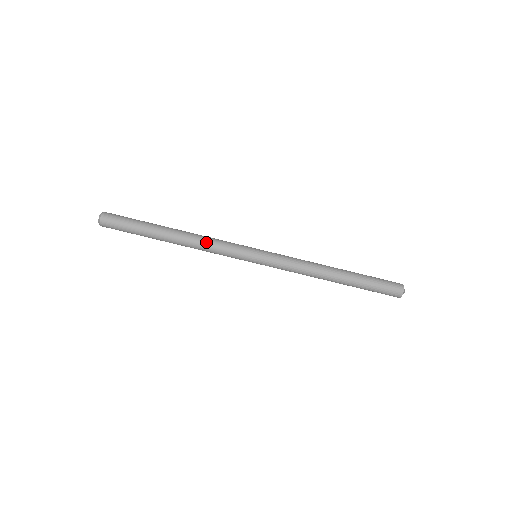
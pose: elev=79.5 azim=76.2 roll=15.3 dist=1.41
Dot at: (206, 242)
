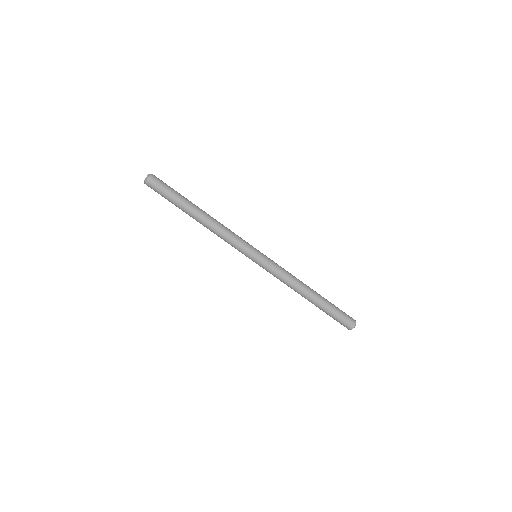
Dot at: (225, 227)
